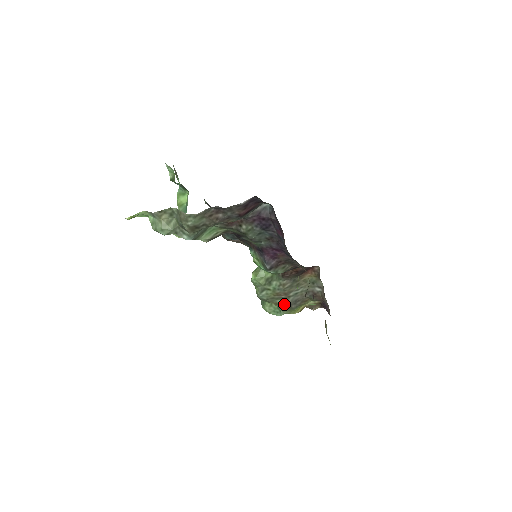
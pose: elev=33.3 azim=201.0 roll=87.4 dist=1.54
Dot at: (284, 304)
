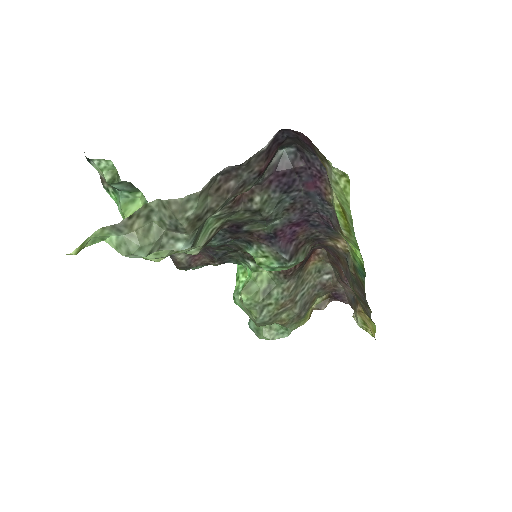
Dot at: (292, 316)
